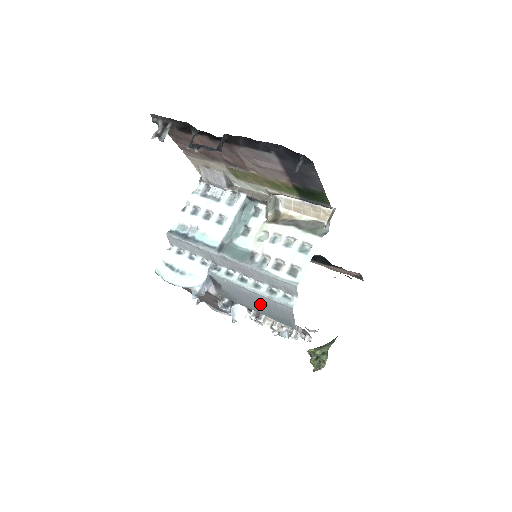
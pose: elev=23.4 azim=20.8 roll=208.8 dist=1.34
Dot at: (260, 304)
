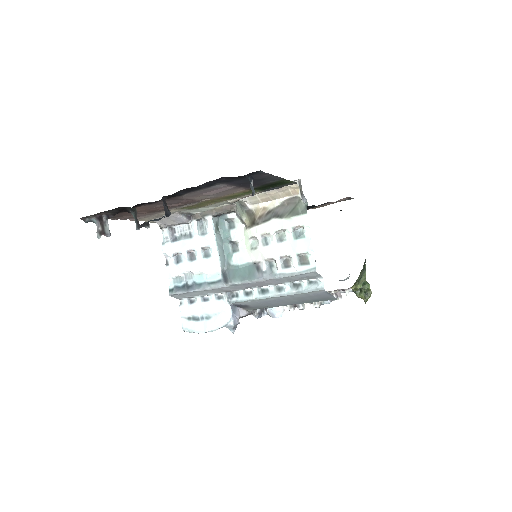
Dot at: (292, 300)
